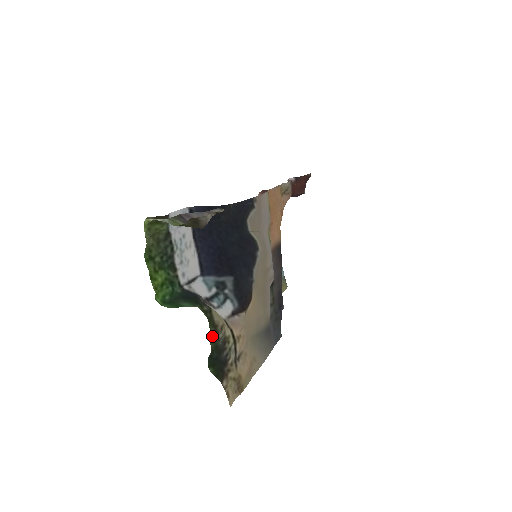
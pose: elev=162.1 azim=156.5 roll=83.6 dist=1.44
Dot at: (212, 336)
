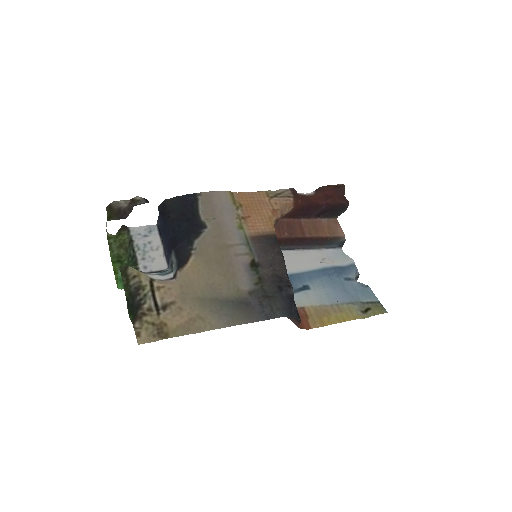
Dot at: (125, 284)
